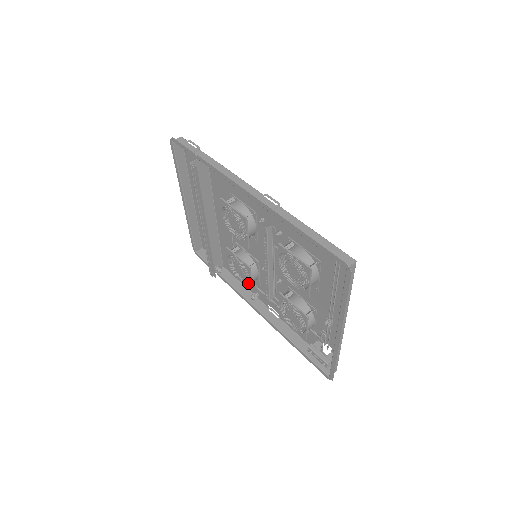
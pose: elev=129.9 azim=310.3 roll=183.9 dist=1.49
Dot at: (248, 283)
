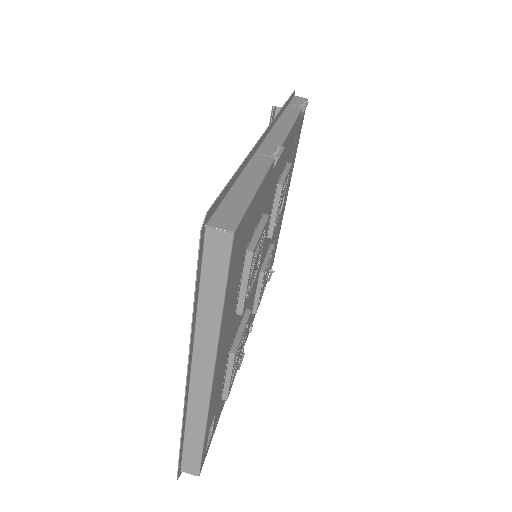
Dot at: occluded
